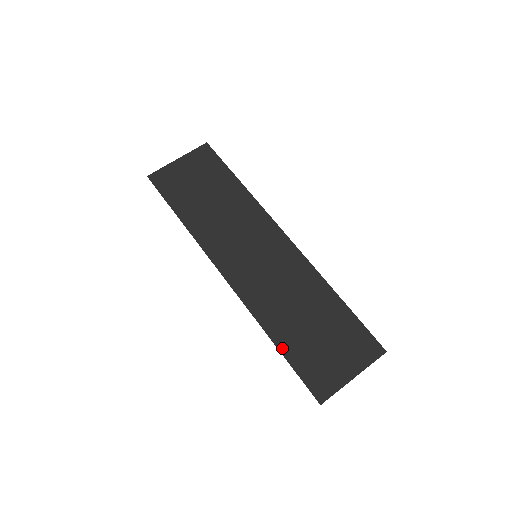
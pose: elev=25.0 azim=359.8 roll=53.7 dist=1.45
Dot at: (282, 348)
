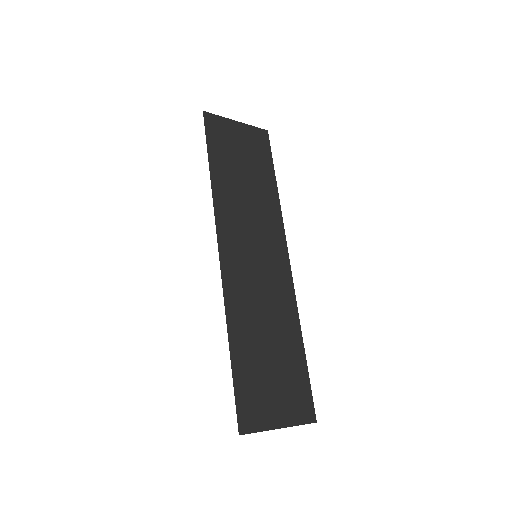
Dot at: (234, 356)
